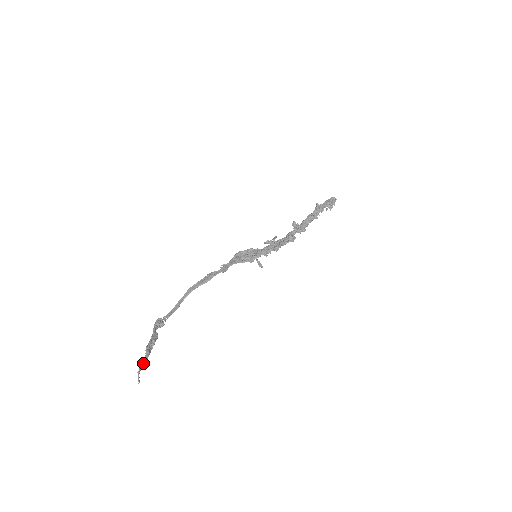
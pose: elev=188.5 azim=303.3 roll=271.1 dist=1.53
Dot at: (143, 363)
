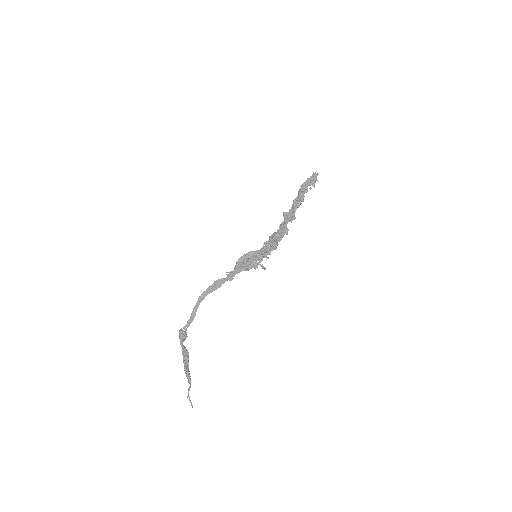
Dot at: (189, 387)
